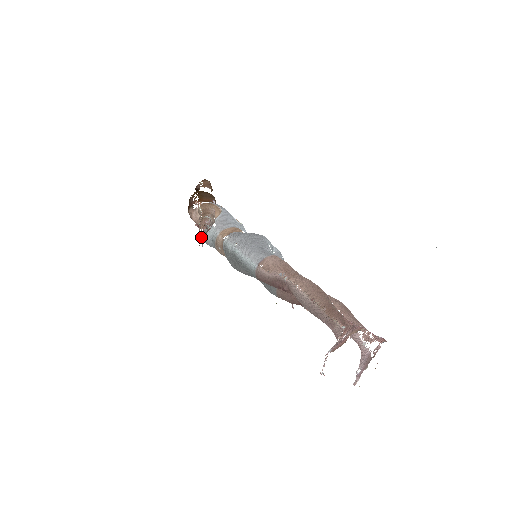
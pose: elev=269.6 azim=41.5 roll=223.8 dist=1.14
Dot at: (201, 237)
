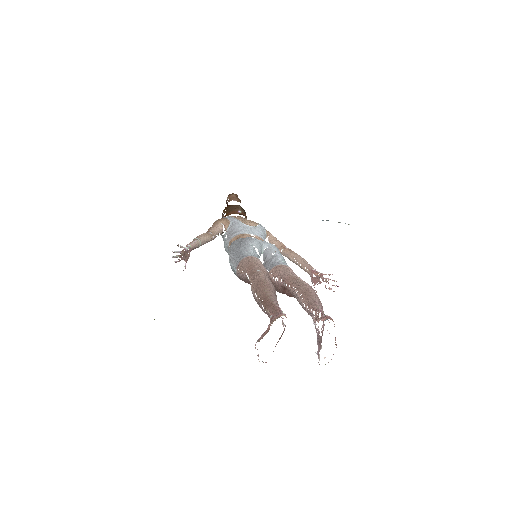
Dot at: occluded
